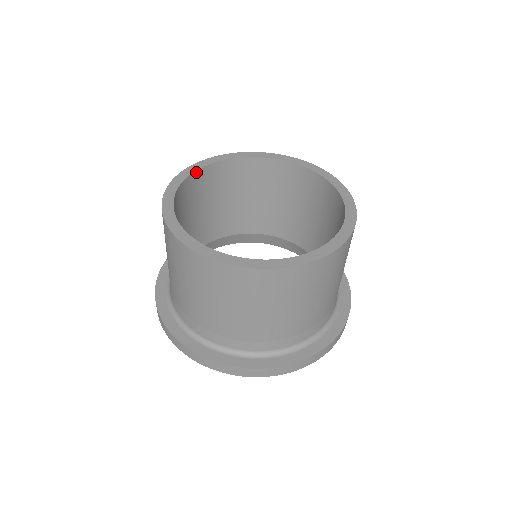
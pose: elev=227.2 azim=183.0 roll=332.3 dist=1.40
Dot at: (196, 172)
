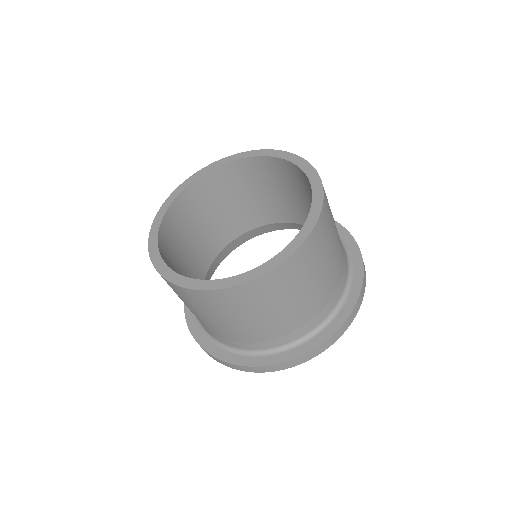
Dot at: (239, 160)
